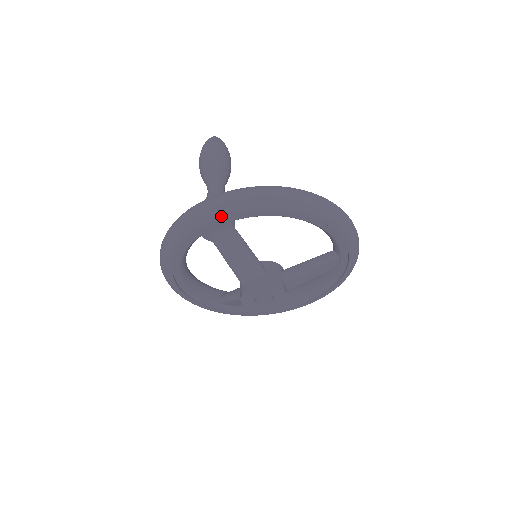
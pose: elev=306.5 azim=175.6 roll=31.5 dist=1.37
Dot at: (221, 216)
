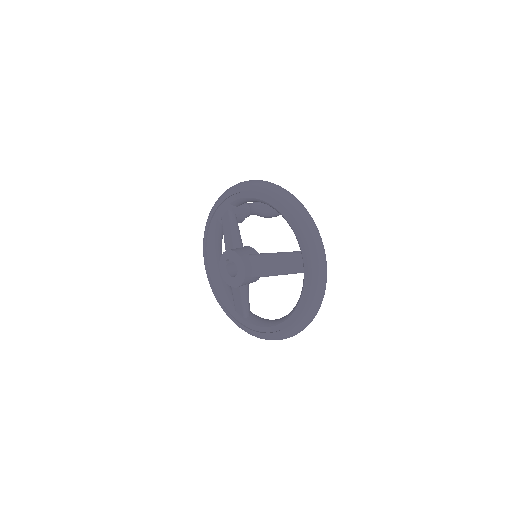
Dot at: (224, 197)
